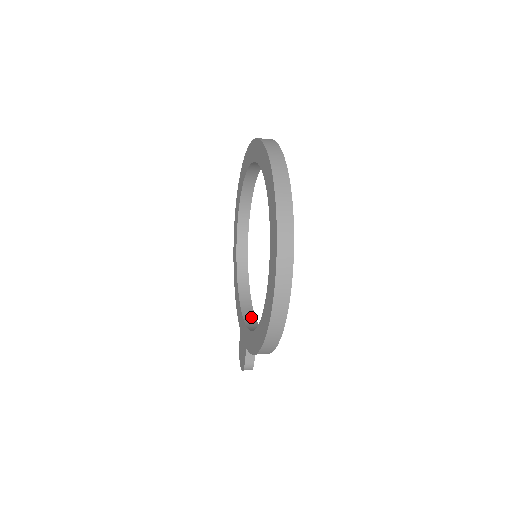
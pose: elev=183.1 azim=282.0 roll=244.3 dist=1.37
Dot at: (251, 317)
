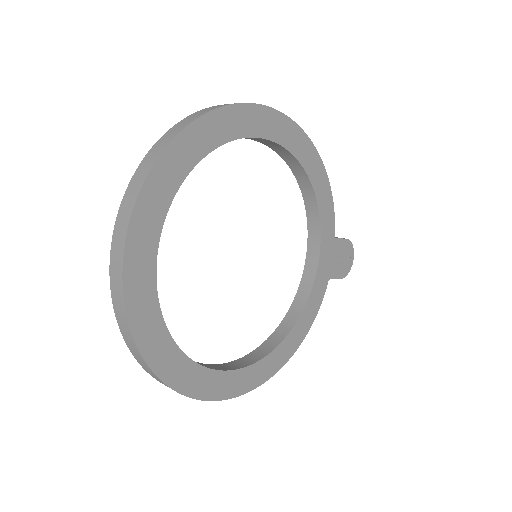
Dot at: (314, 254)
